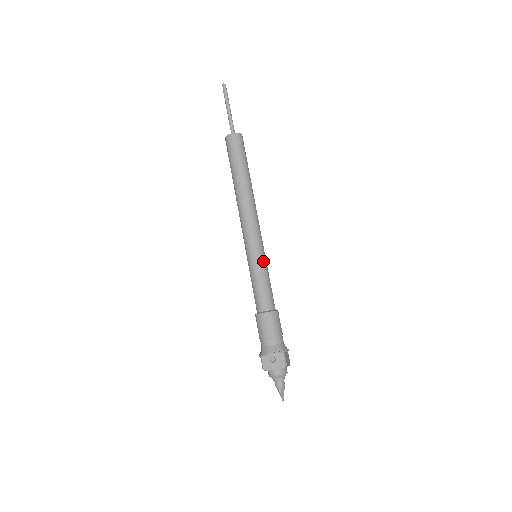
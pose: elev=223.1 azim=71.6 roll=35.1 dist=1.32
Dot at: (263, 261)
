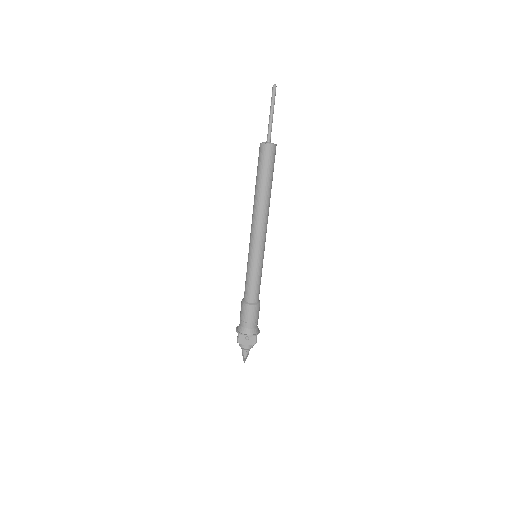
Dot at: (262, 264)
